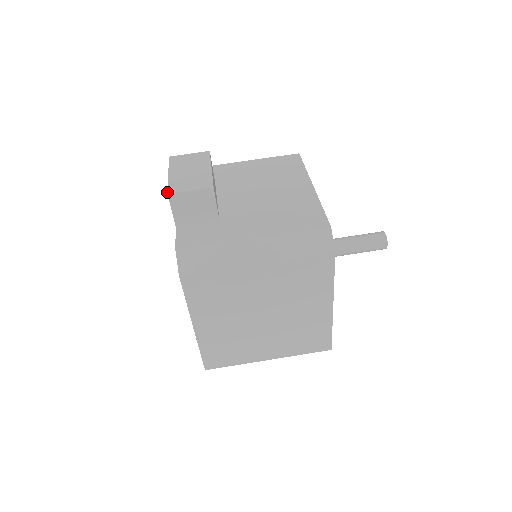
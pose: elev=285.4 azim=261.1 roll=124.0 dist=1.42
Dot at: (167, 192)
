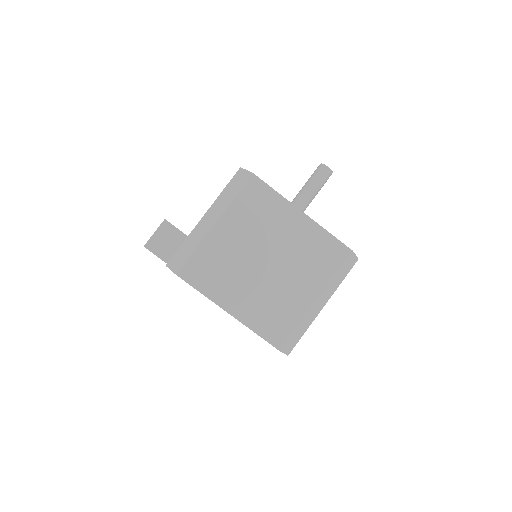
Dot at: occluded
